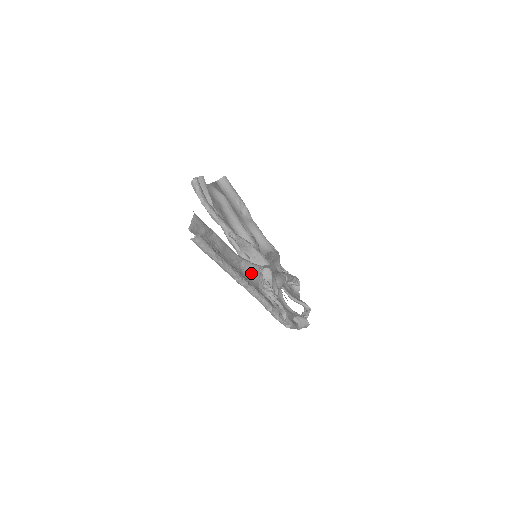
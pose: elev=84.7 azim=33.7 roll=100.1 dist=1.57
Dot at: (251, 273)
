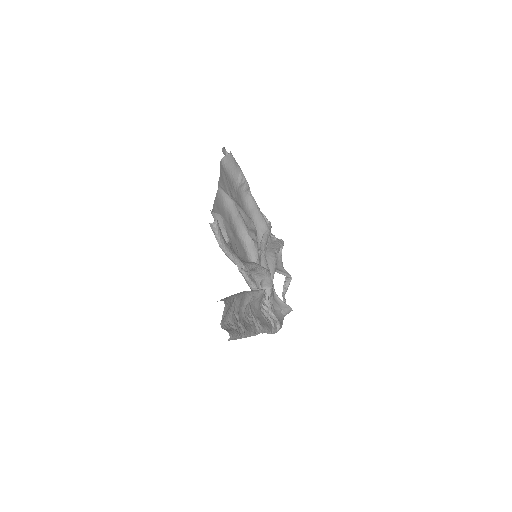
Dot at: (257, 301)
